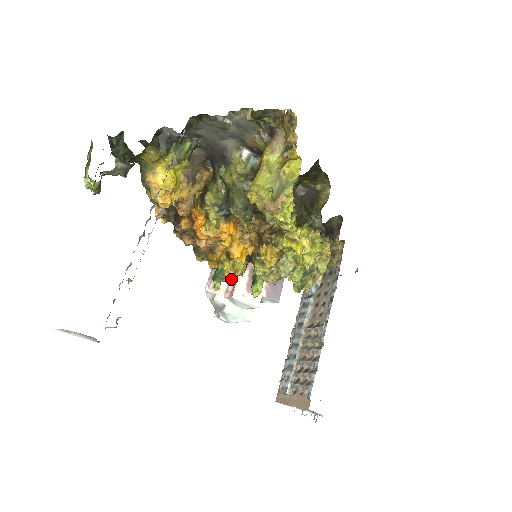
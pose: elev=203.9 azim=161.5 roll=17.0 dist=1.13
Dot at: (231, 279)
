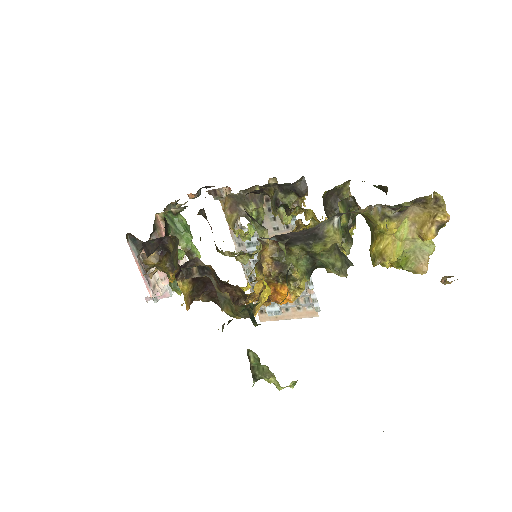
Dot at: occluded
